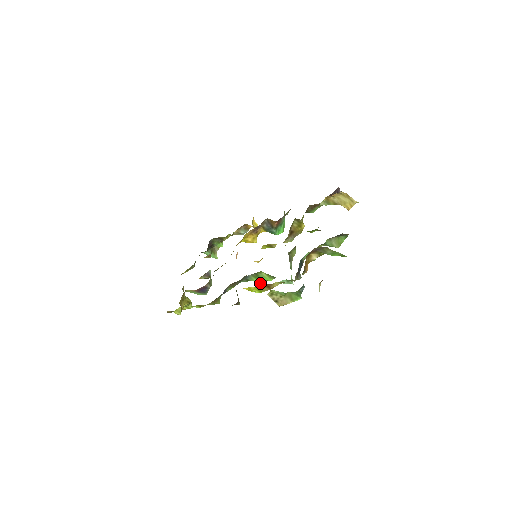
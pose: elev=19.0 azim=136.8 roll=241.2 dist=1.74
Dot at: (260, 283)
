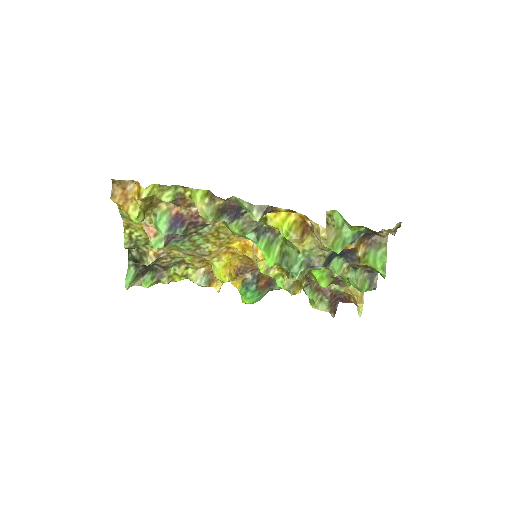
Dot at: (303, 221)
